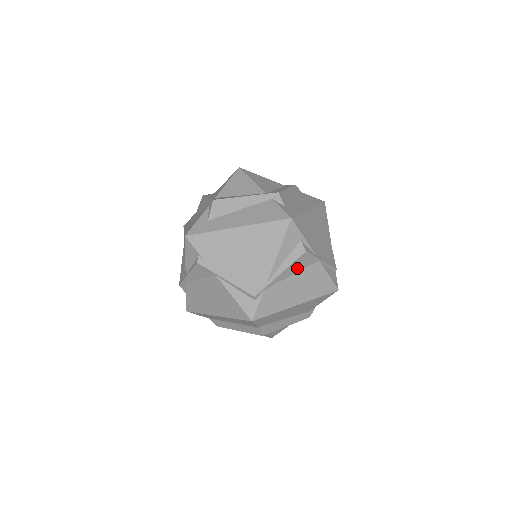
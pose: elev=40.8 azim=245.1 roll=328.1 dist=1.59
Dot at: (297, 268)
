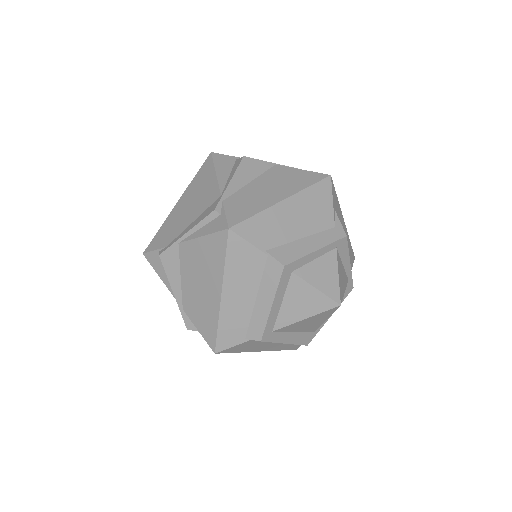
Dot at: (250, 175)
